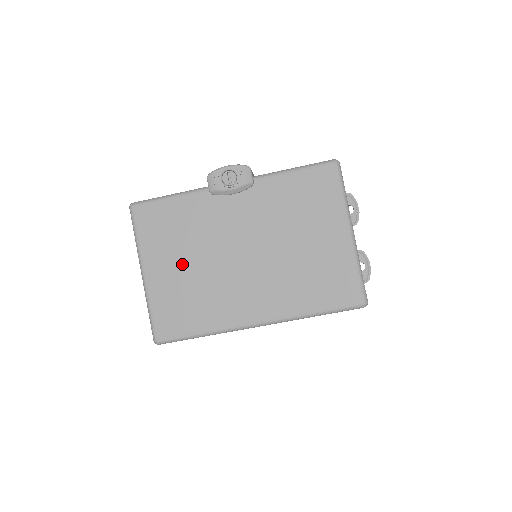
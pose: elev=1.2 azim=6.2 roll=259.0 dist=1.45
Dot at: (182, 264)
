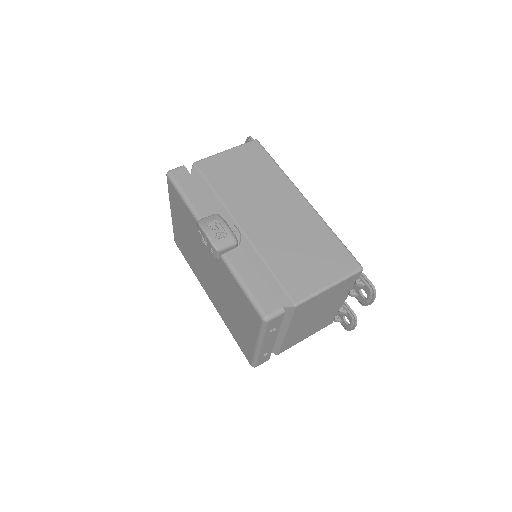
Dot at: (185, 234)
